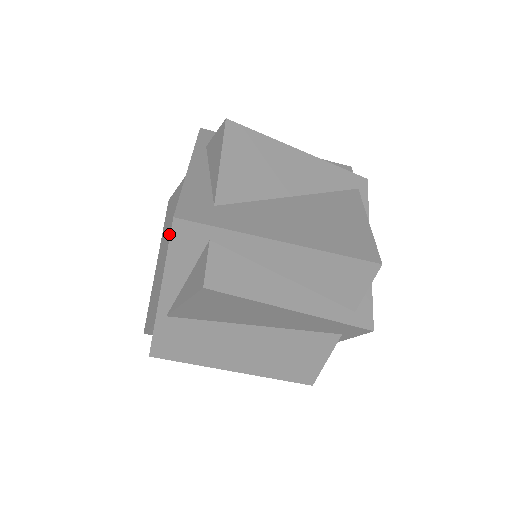
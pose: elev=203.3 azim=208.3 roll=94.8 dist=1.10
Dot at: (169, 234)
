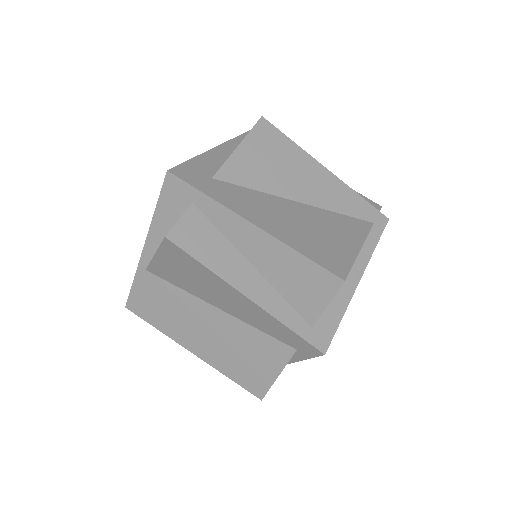
Dot at: occluded
